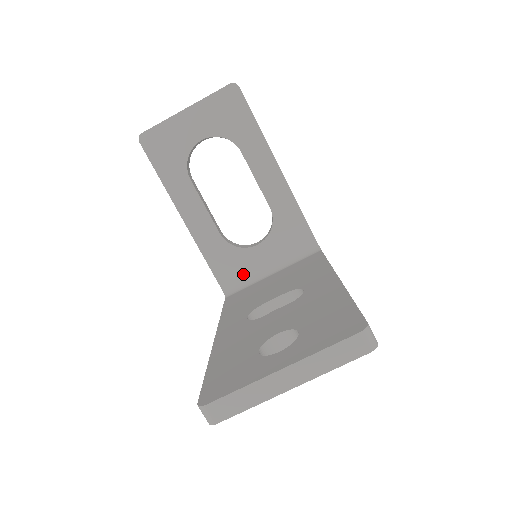
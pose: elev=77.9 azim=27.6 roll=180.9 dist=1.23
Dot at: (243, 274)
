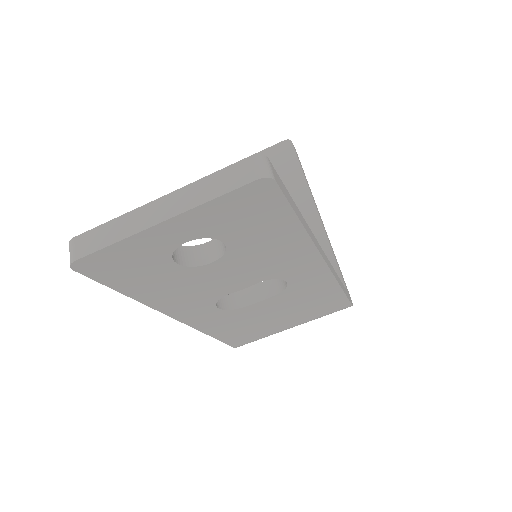
Dot at: occluded
